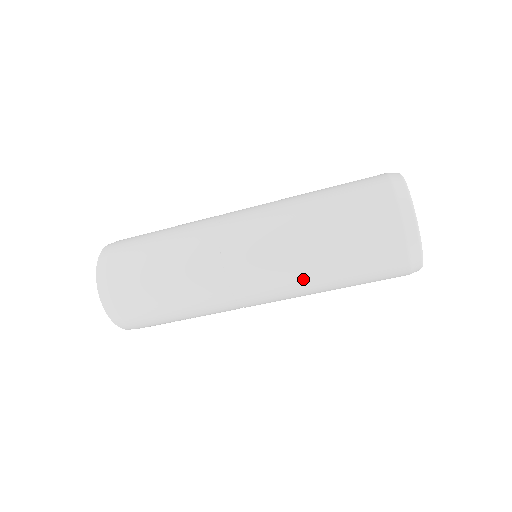
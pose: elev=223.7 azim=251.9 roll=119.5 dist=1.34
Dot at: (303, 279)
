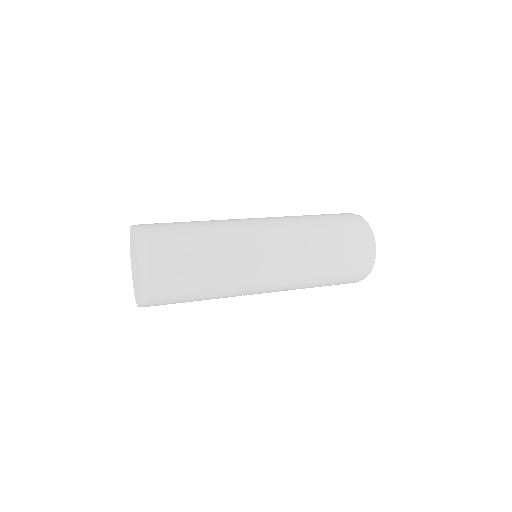
Dot at: occluded
